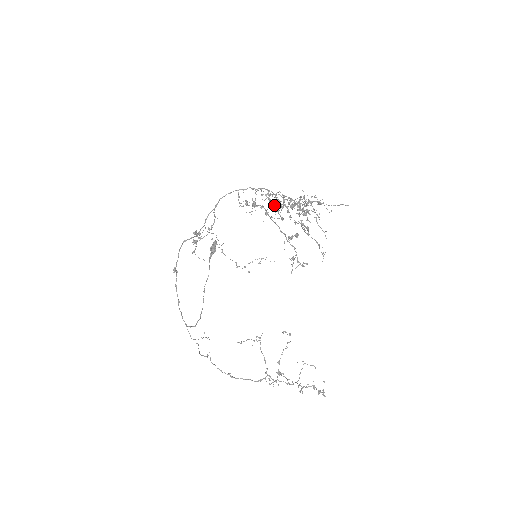
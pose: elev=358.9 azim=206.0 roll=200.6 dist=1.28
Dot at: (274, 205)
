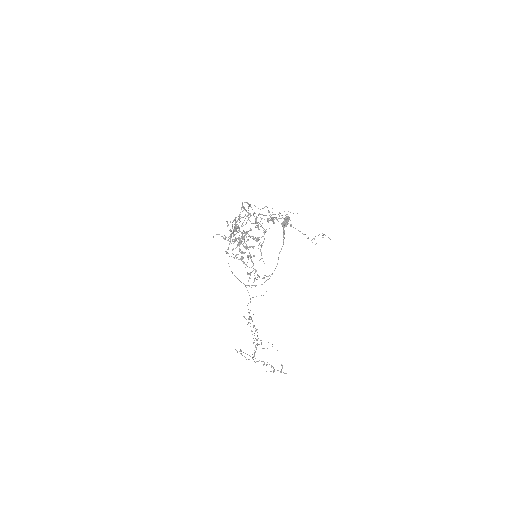
Dot at: (251, 223)
